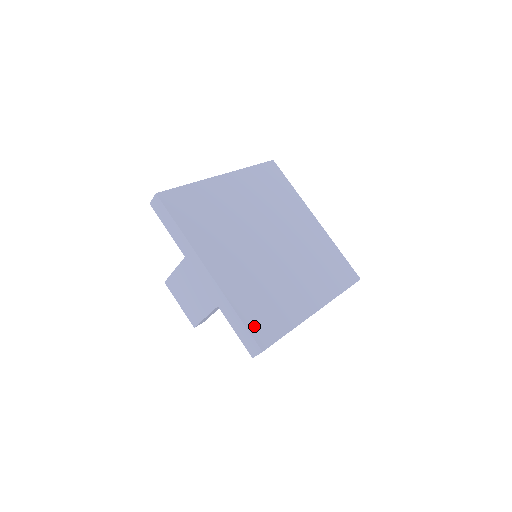
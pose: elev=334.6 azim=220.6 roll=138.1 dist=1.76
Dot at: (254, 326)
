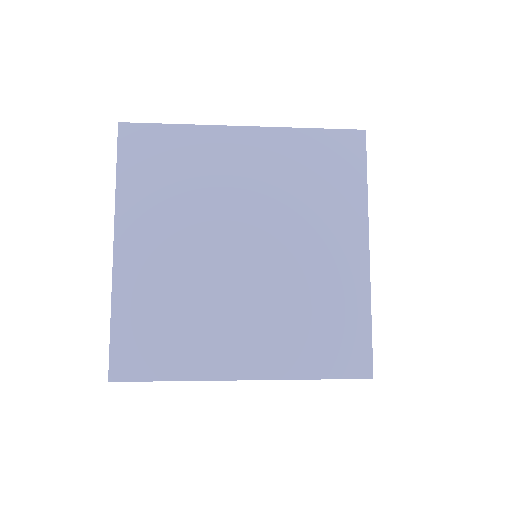
Dot at: (122, 346)
